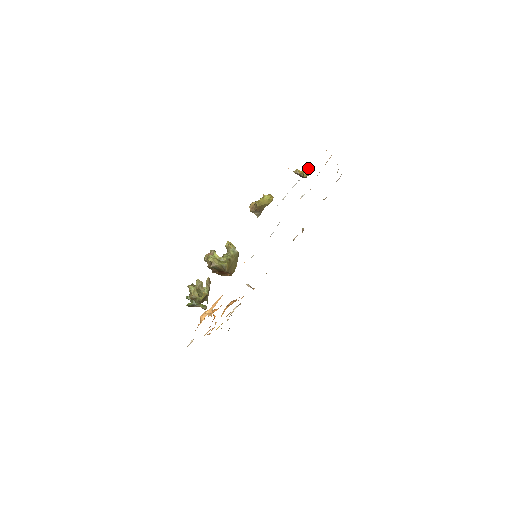
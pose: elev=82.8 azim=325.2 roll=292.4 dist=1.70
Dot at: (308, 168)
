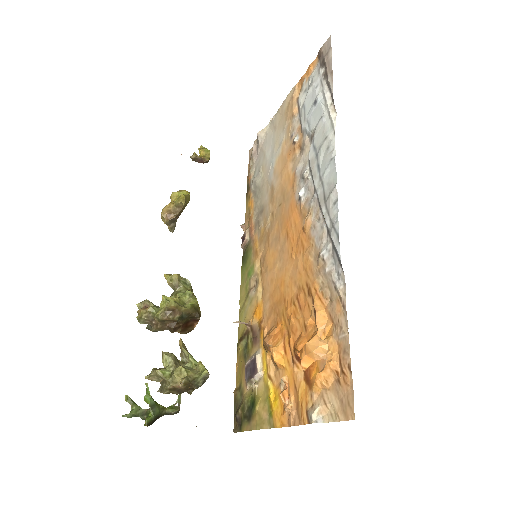
Dot at: (206, 149)
